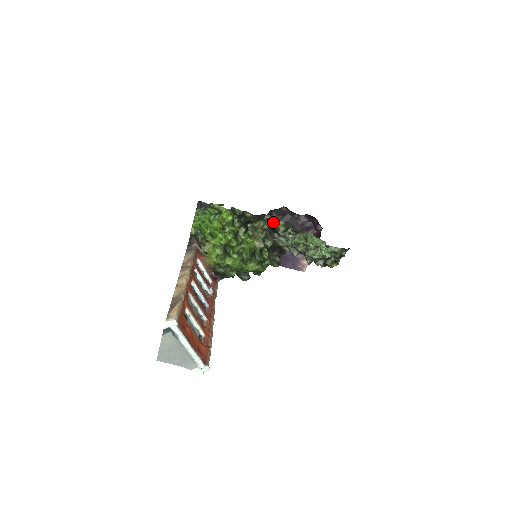
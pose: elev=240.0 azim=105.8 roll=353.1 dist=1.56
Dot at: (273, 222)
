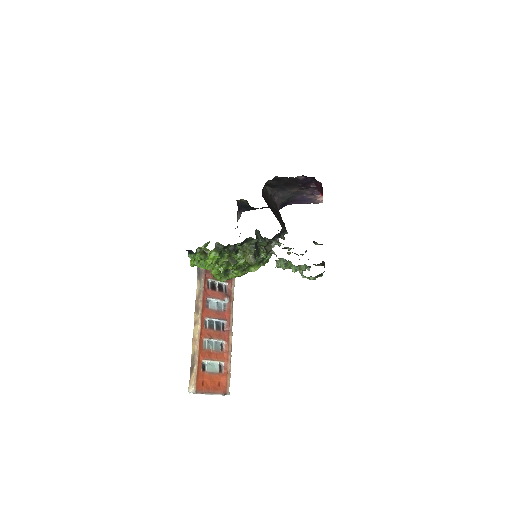
Dot at: (257, 239)
